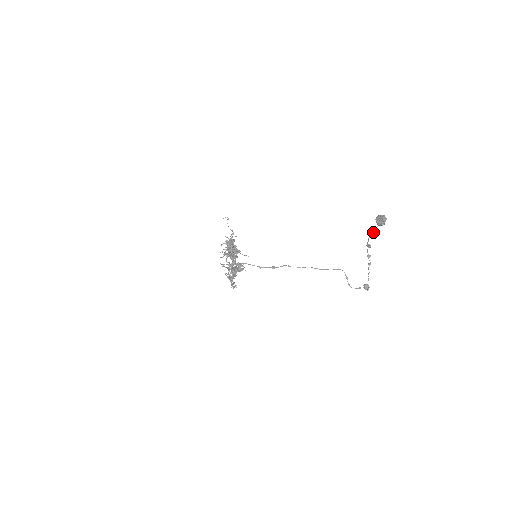
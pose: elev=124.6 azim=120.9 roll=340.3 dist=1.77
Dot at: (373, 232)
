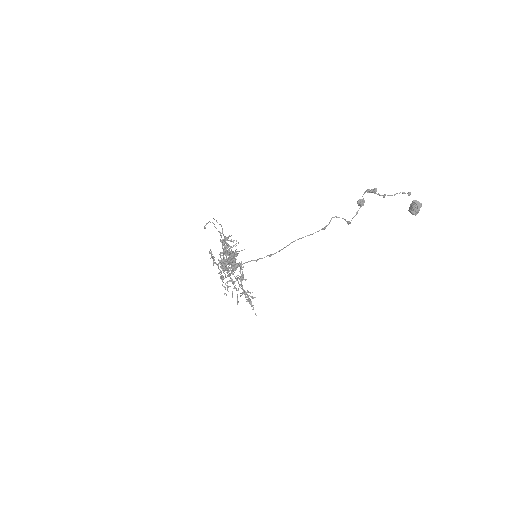
Dot at: occluded
